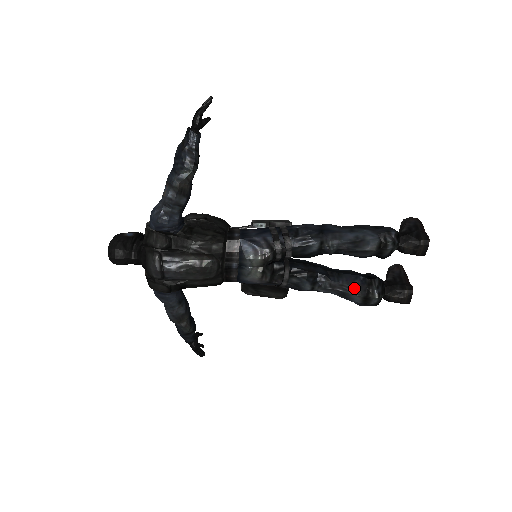
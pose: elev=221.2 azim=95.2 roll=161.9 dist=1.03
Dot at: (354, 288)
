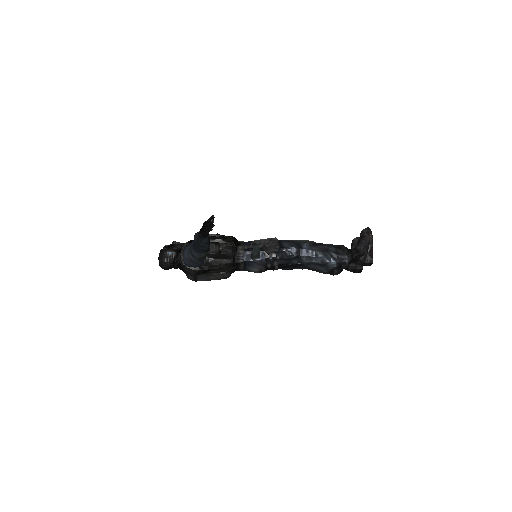
Dot at: (322, 271)
